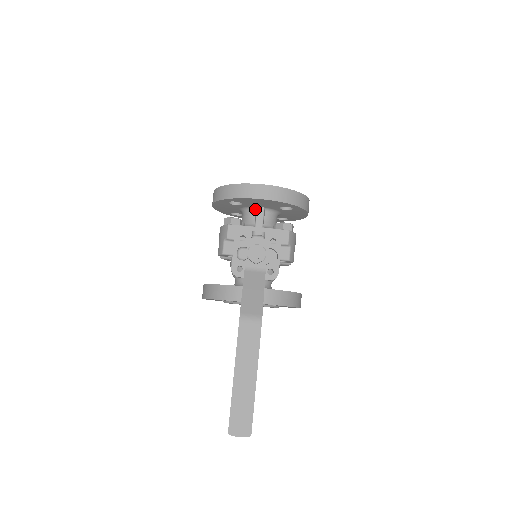
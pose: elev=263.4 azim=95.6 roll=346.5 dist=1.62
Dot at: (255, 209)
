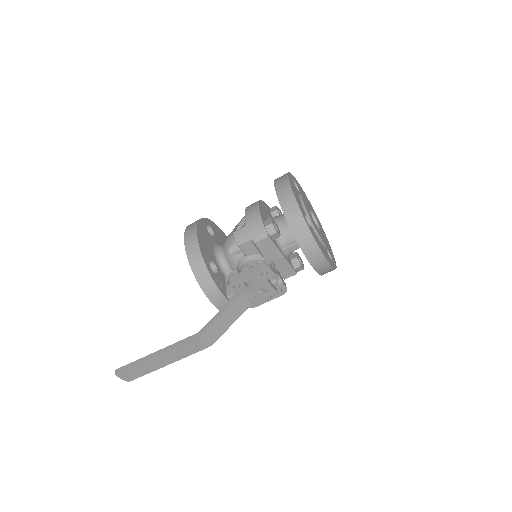
Dot at: occluded
